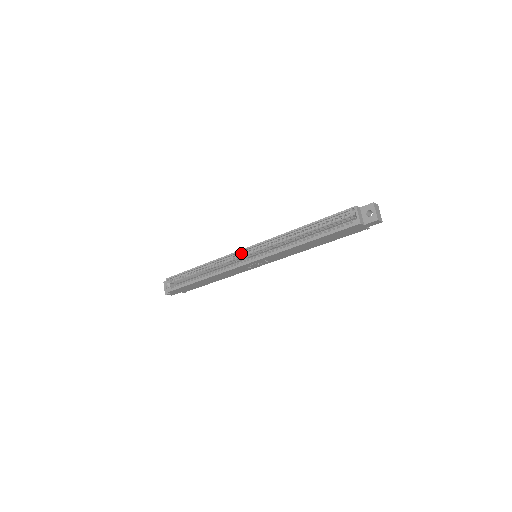
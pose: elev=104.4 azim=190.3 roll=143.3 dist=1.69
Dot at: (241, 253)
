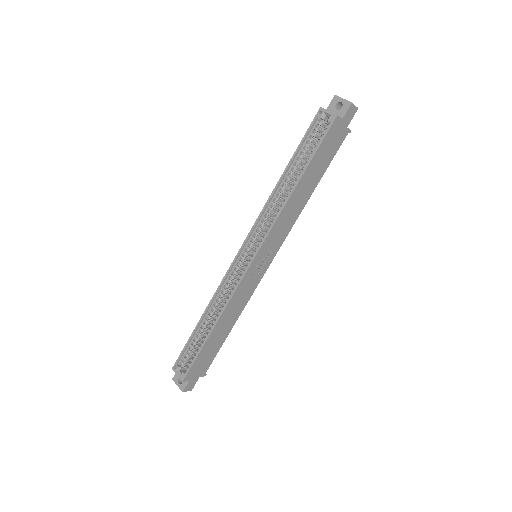
Dot at: (237, 261)
